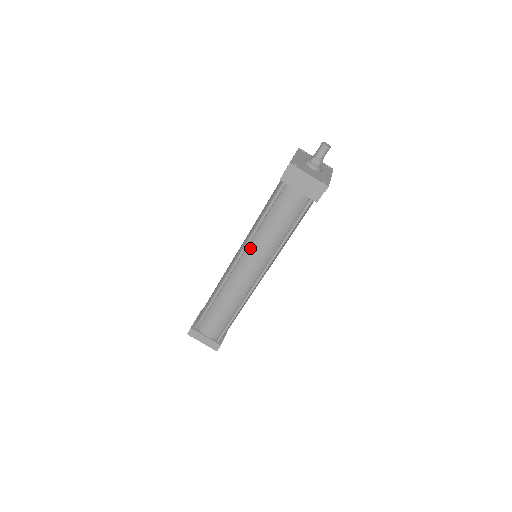
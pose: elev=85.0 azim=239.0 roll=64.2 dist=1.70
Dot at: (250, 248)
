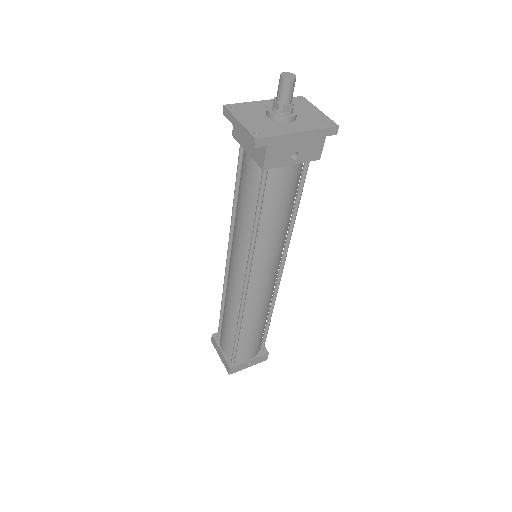
Dot at: occluded
